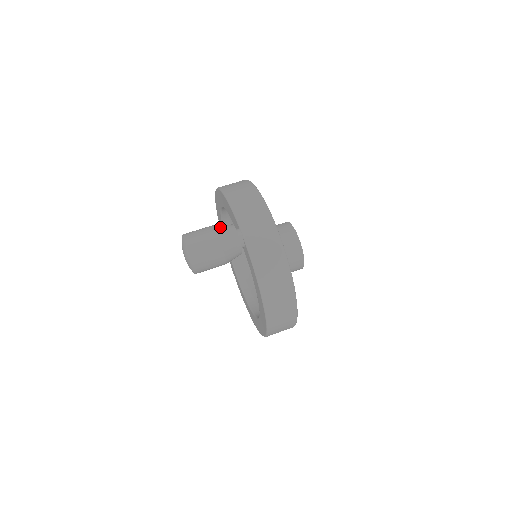
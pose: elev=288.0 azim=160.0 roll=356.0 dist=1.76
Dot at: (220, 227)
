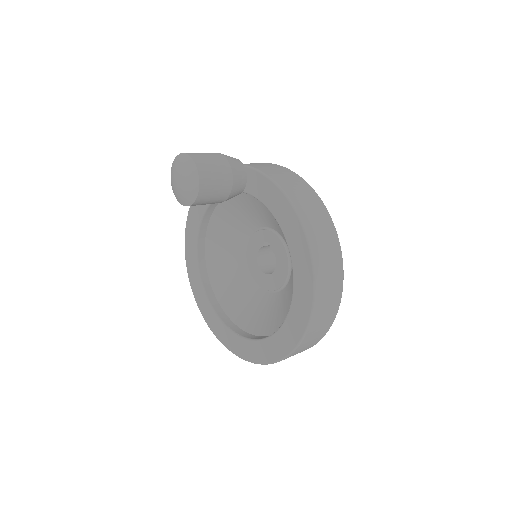
Dot at: occluded
